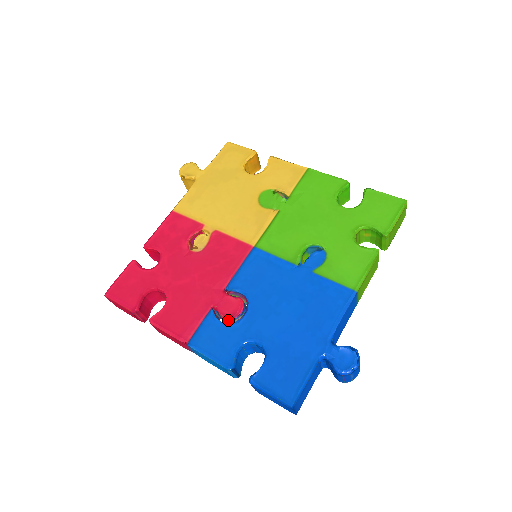
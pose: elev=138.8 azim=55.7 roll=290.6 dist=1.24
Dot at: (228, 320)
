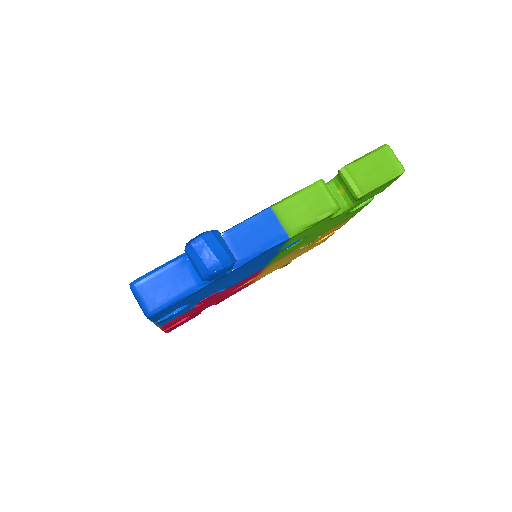
Dot at: occluded
